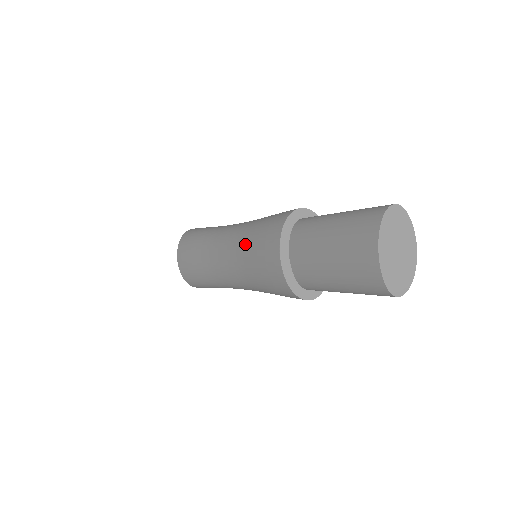
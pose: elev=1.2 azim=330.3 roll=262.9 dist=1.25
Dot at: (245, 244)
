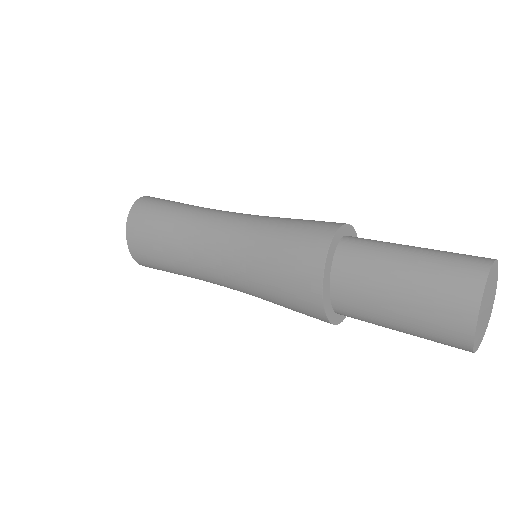
Dot at: (258, 249)
